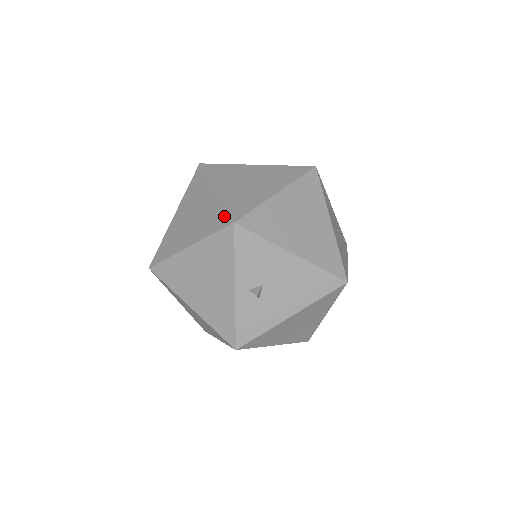
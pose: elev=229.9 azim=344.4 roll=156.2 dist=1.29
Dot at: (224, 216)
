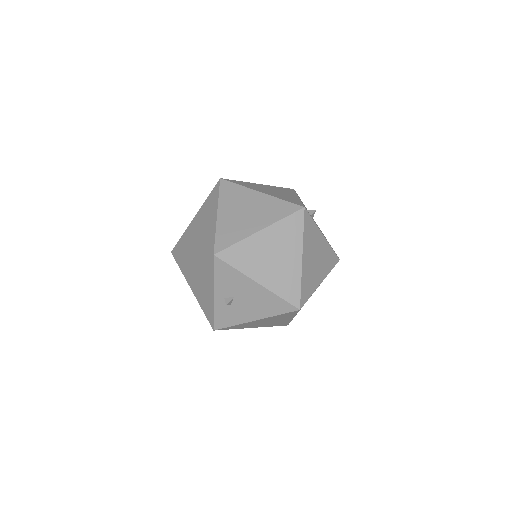
Dot at: (212, 244)
